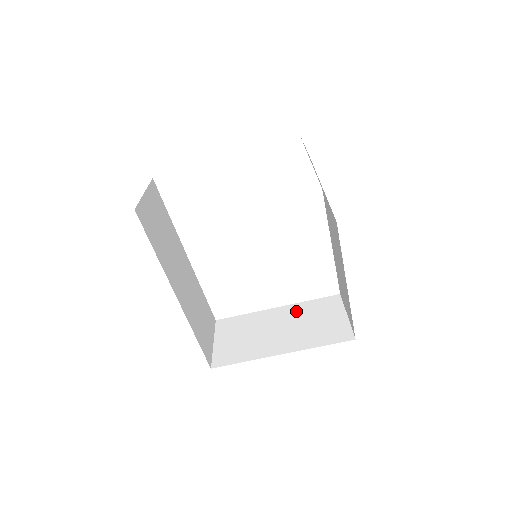
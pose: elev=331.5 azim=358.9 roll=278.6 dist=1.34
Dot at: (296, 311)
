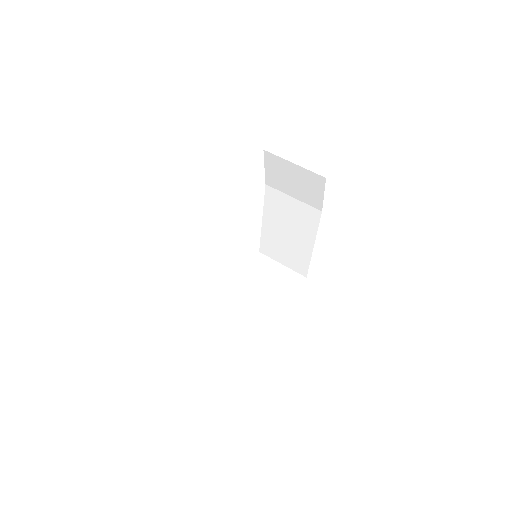
Dot at: (247, 280)
